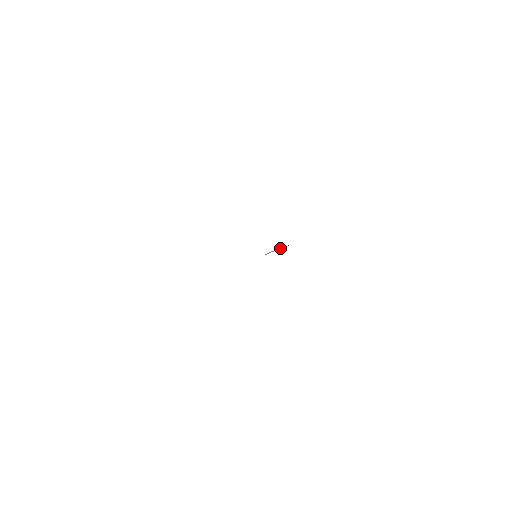
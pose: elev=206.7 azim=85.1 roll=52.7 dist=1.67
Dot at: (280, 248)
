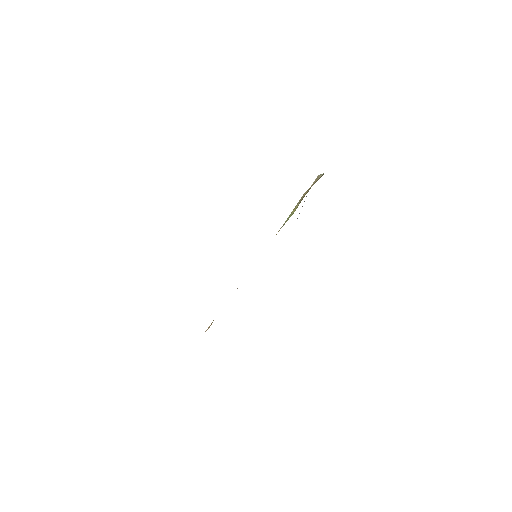
Dot at: occluded
